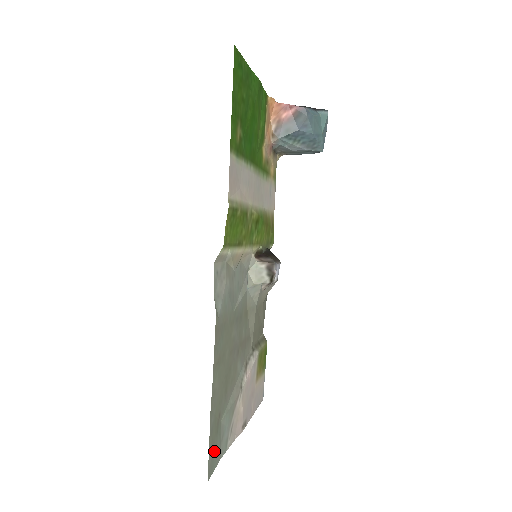
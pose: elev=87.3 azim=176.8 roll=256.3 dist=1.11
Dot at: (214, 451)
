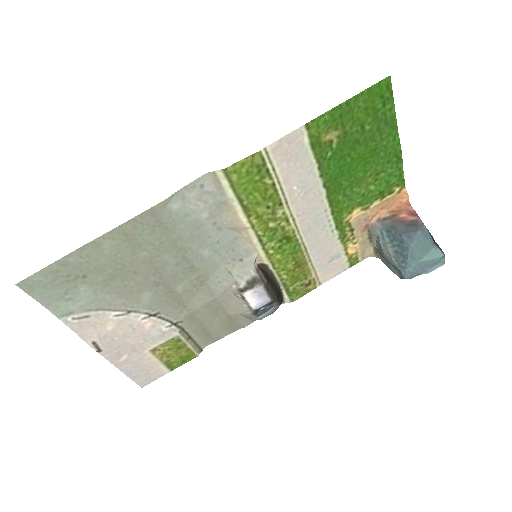
Dot at: (49, 285)
